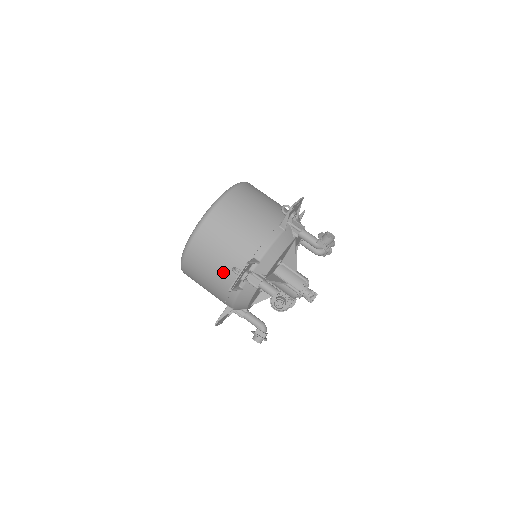
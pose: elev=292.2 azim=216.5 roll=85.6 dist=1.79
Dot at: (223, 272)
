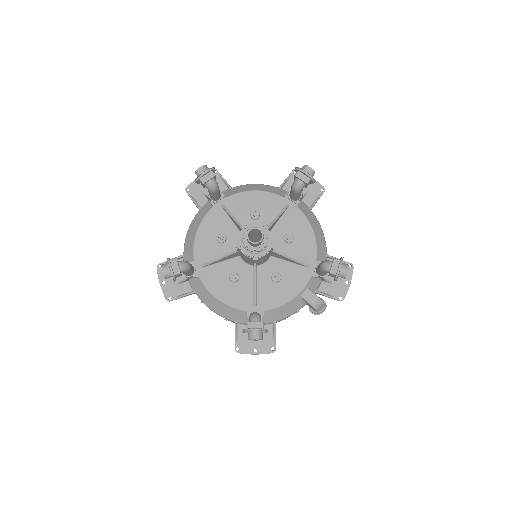
Dot at: occluded
